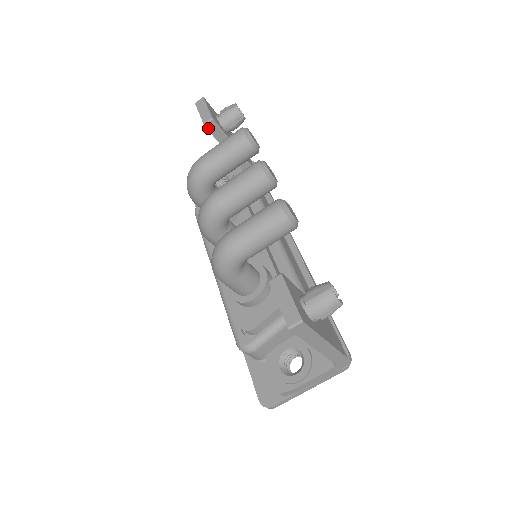
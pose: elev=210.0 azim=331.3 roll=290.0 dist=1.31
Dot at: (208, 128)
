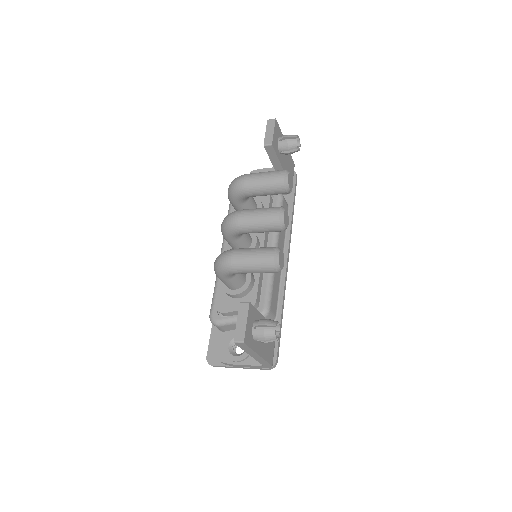
Dot at: (266, 149)
